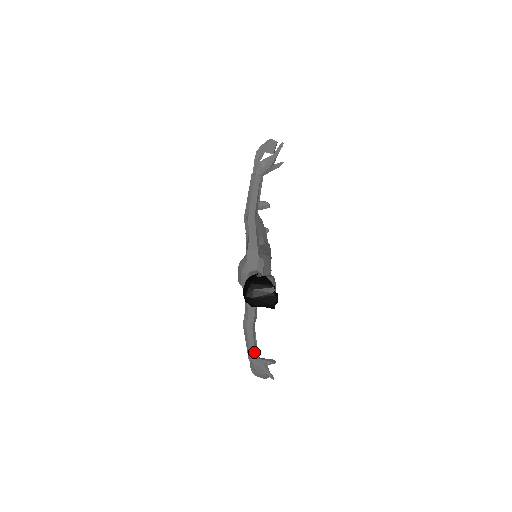
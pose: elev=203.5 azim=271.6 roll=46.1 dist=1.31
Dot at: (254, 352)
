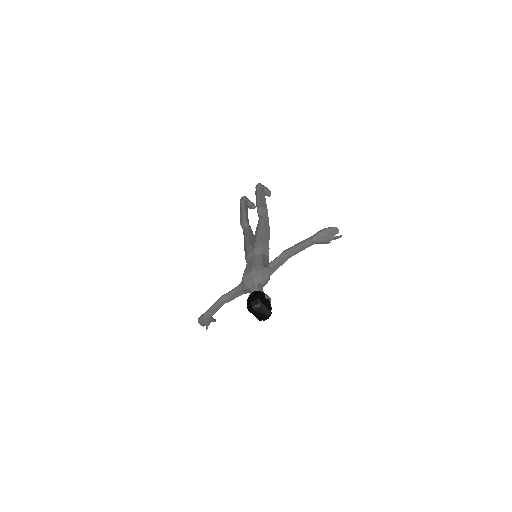
Dot at: (212, 314)
